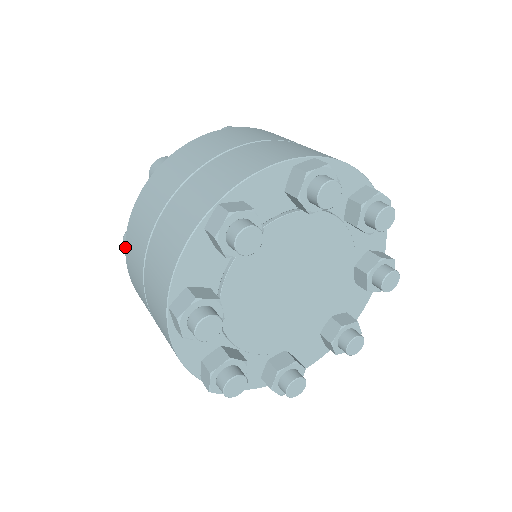
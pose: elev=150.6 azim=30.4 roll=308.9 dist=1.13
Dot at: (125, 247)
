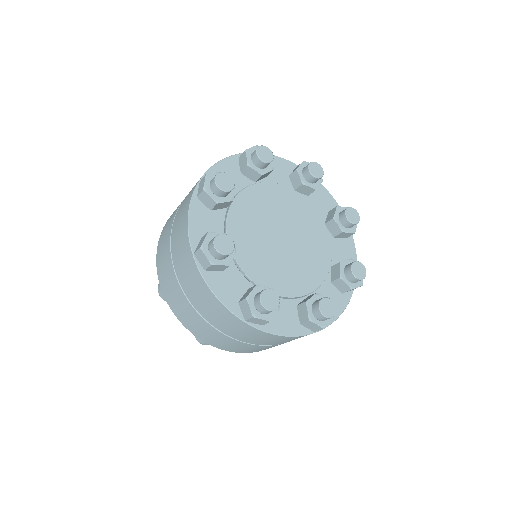
Dot at: occluded
